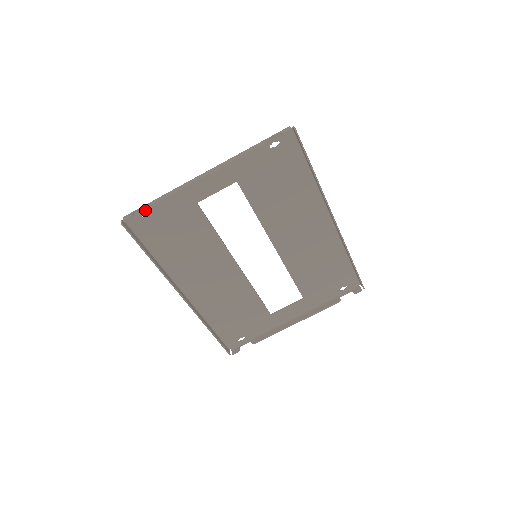
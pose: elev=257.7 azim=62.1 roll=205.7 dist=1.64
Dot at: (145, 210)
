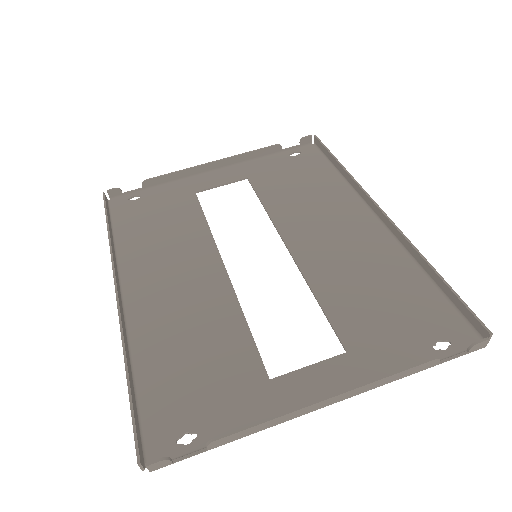
Dot at: (136, 195)
